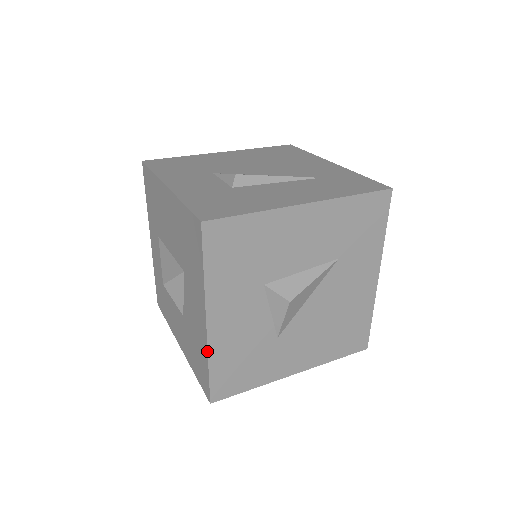
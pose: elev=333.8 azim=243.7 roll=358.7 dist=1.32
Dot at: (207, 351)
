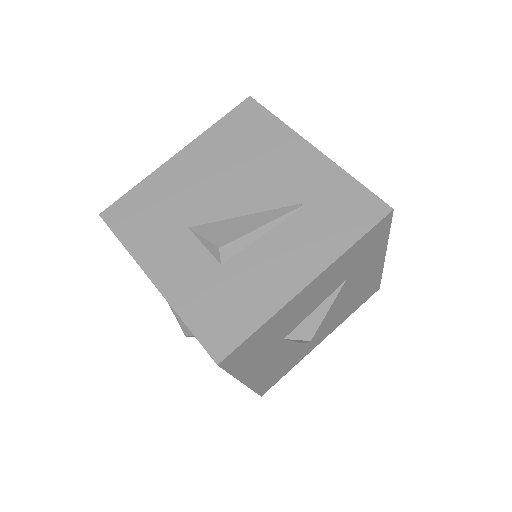
Dot at: occluded
